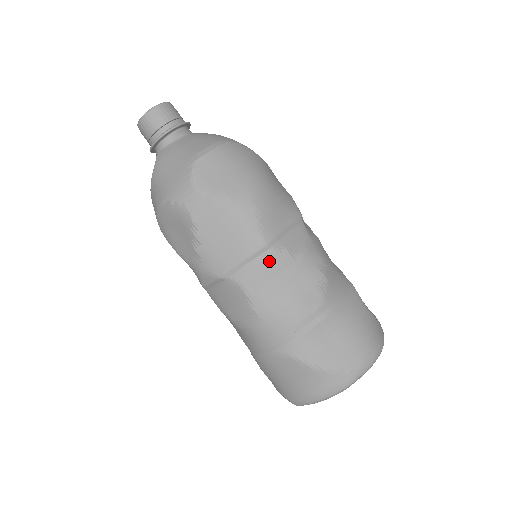
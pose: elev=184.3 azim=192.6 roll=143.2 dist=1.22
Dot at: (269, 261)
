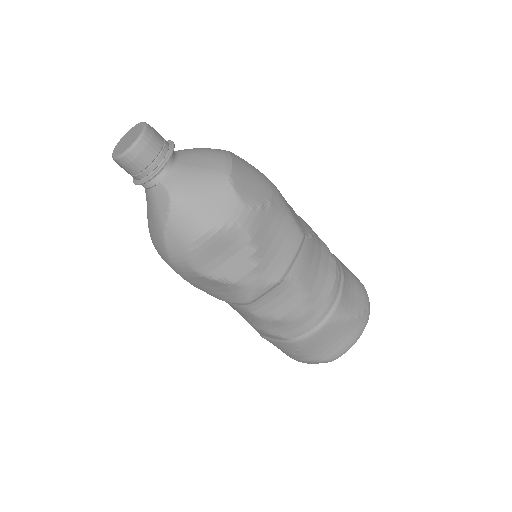
Dot at: (307, 249)
